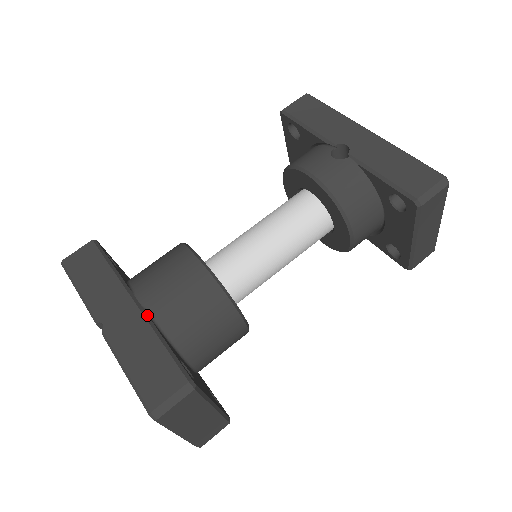
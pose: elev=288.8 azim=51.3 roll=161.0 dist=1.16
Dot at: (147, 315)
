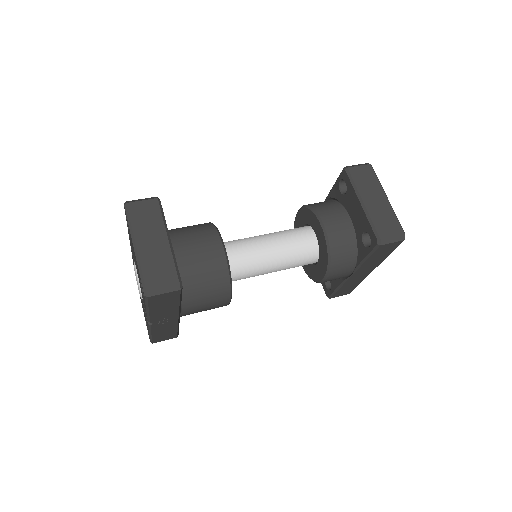
Dot at: occluded
